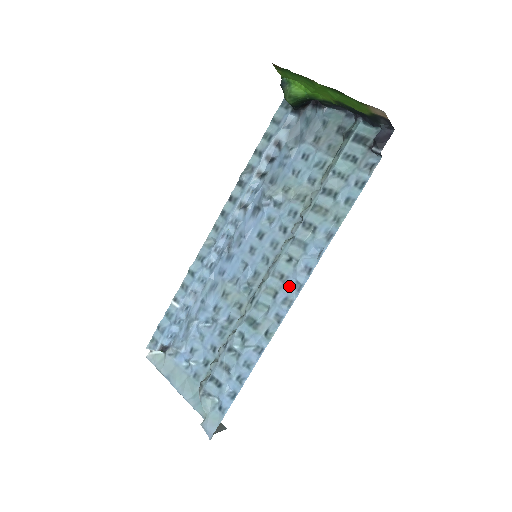
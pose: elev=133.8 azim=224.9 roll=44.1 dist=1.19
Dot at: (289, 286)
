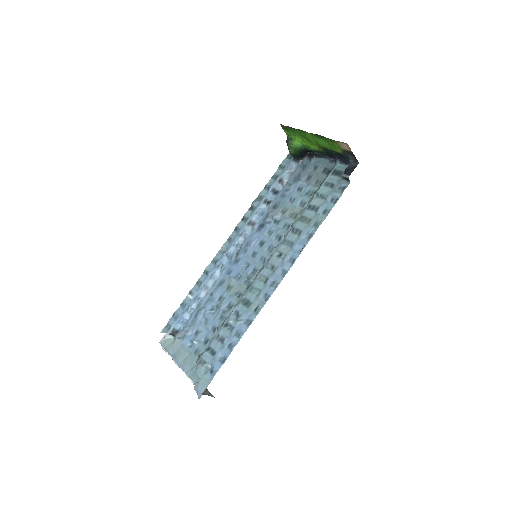
Dot at: (277, 273)
